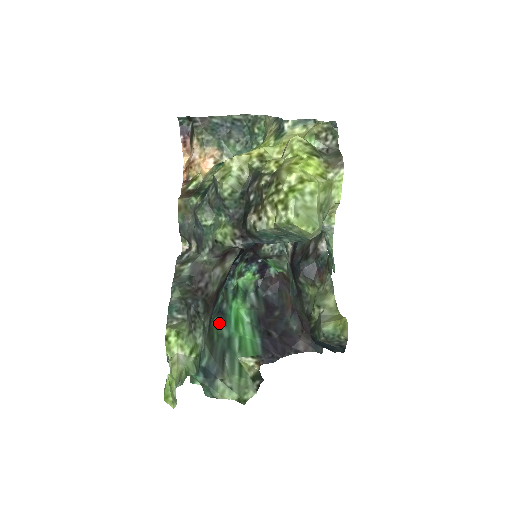
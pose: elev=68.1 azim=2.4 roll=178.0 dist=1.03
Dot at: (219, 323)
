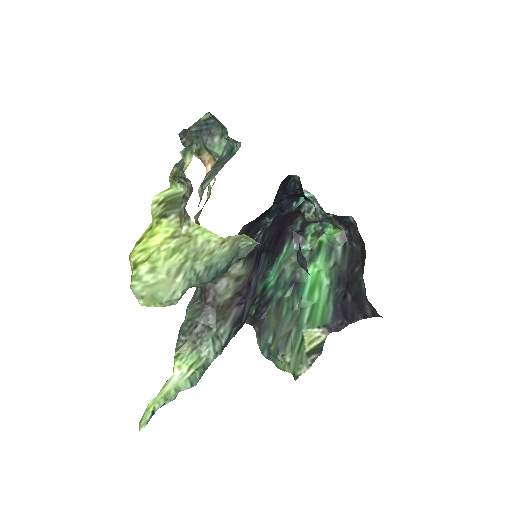
Dot at: (292, 295)
